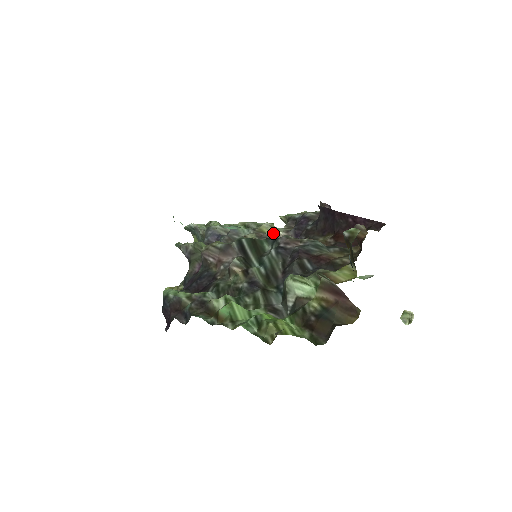
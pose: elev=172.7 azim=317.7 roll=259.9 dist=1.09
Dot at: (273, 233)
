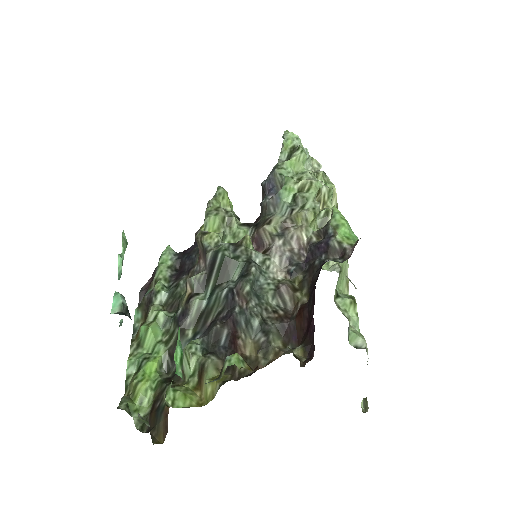
Dot at: (298, 233)
